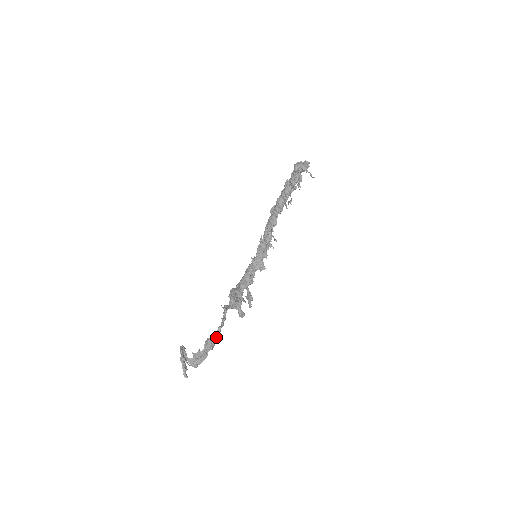
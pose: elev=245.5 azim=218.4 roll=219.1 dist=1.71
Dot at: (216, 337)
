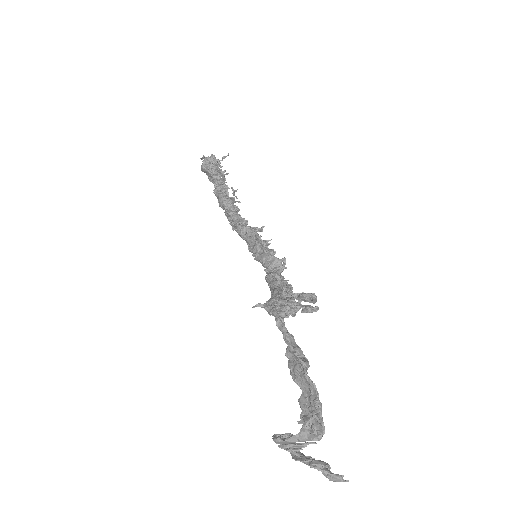
Dot at: (293, 345)
